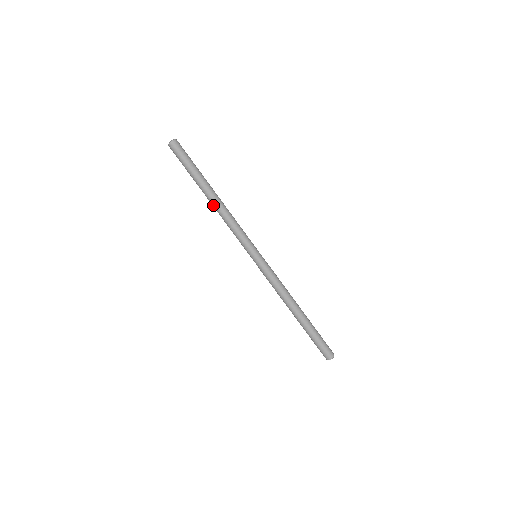
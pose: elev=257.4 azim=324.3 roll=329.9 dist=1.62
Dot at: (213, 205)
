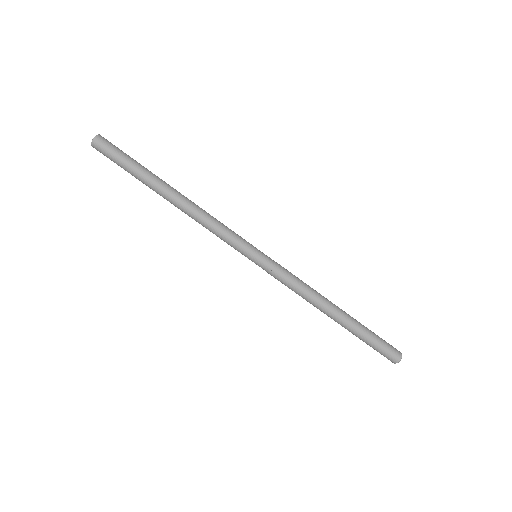
Dot at: (180, 202)
